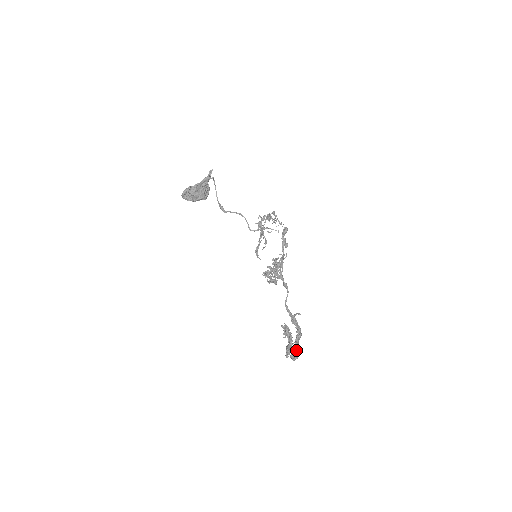
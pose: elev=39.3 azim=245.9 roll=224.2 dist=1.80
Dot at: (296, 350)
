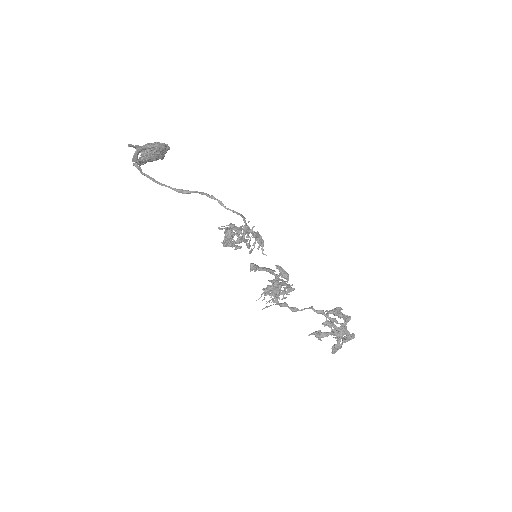
Dot at: (336, 351)
